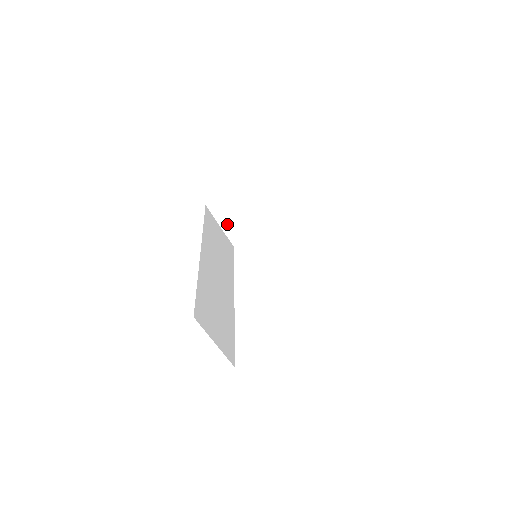
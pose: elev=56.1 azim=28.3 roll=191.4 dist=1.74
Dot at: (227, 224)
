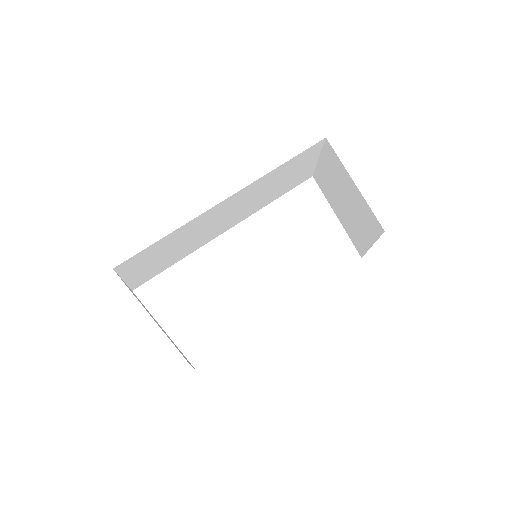
Dot at: (324, 167)
